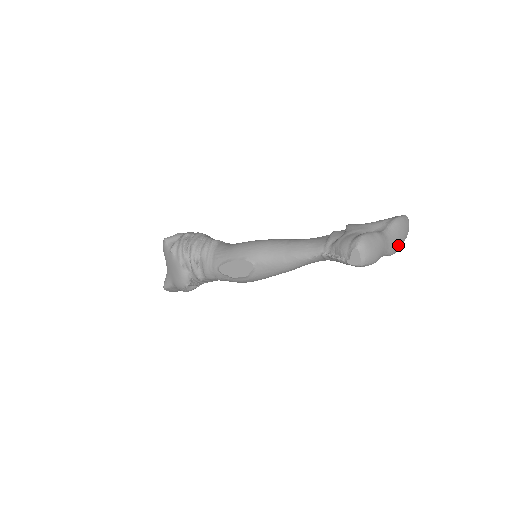
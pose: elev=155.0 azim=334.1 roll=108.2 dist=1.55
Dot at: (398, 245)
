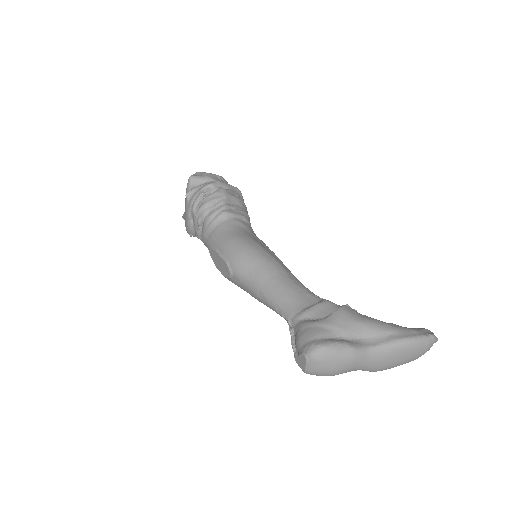
Dot at: (387, 367)
